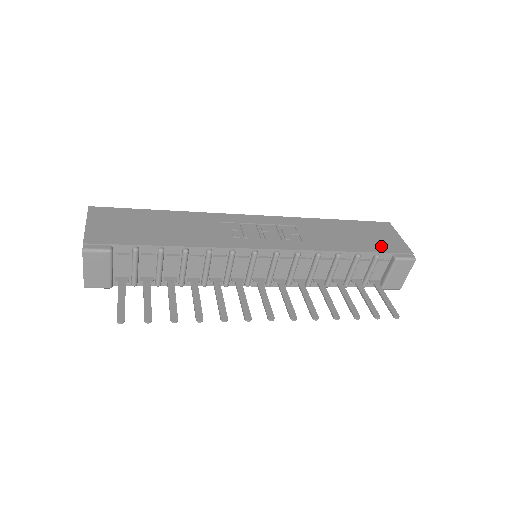
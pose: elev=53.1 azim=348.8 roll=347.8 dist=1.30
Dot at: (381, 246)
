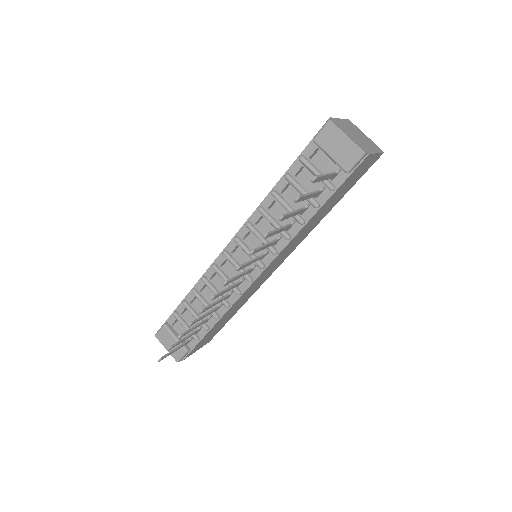
Dot at: occluded
